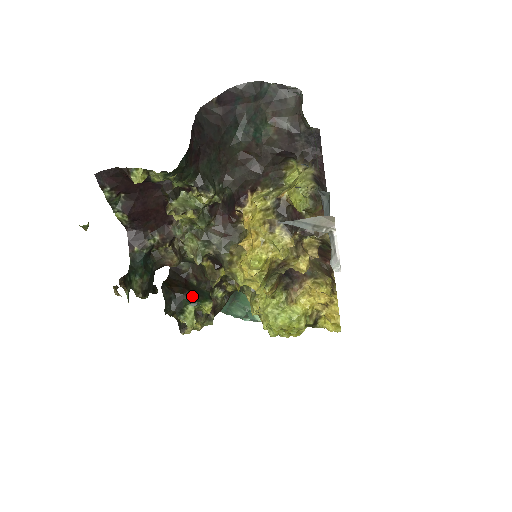
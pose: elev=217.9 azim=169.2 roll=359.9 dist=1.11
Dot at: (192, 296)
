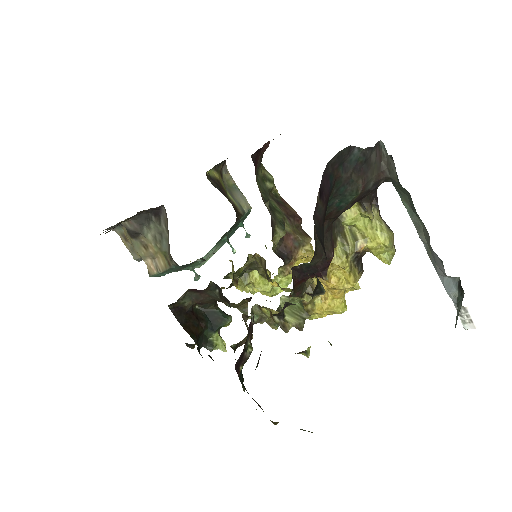
Dot at: (210, 324)
